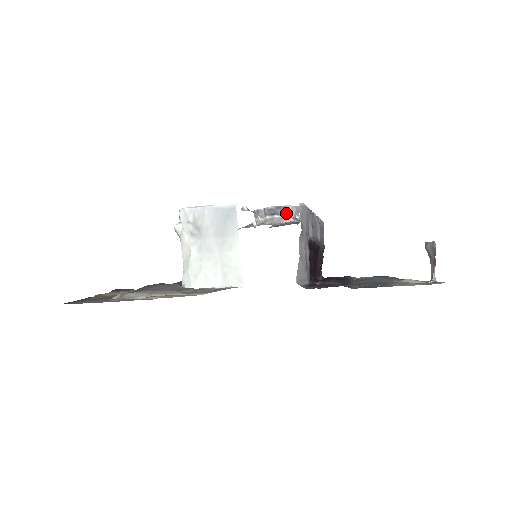
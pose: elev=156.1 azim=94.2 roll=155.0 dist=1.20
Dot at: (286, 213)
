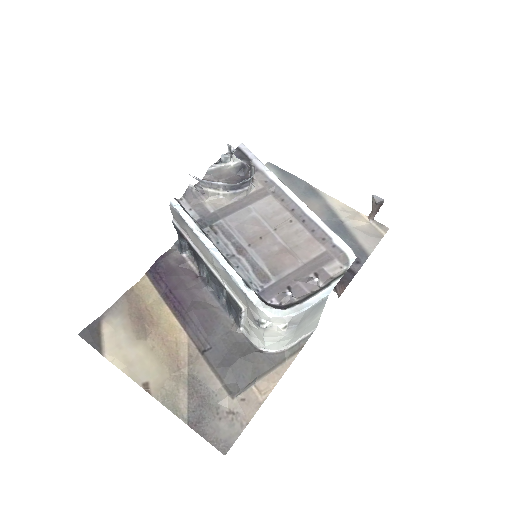
Dot at: (250, 185)
